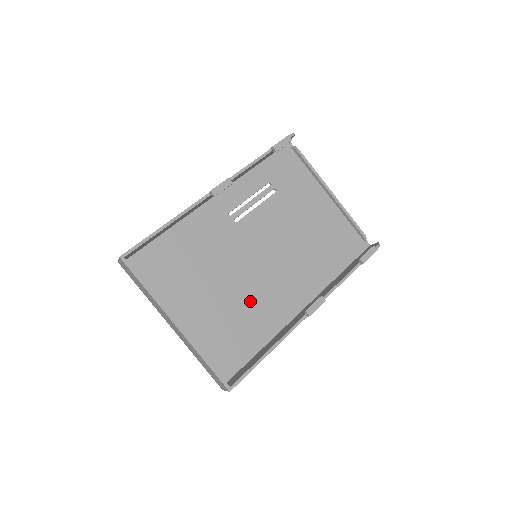
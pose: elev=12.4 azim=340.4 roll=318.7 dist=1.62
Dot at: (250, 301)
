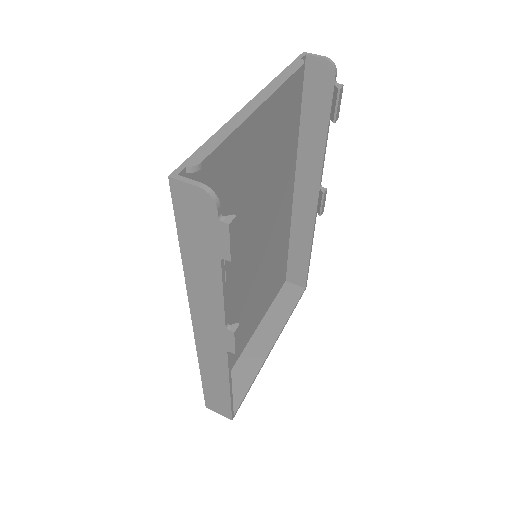
Dot at: (269, 260)
